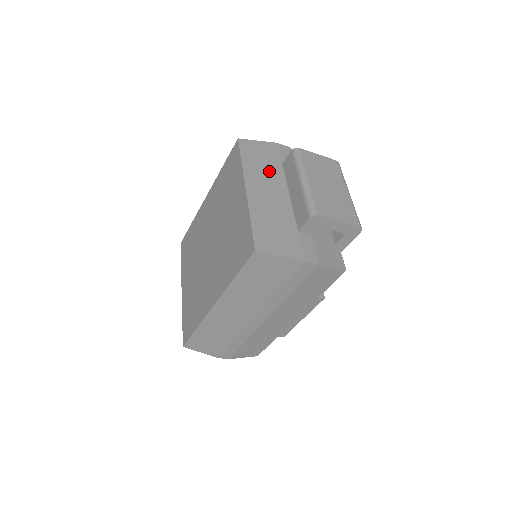
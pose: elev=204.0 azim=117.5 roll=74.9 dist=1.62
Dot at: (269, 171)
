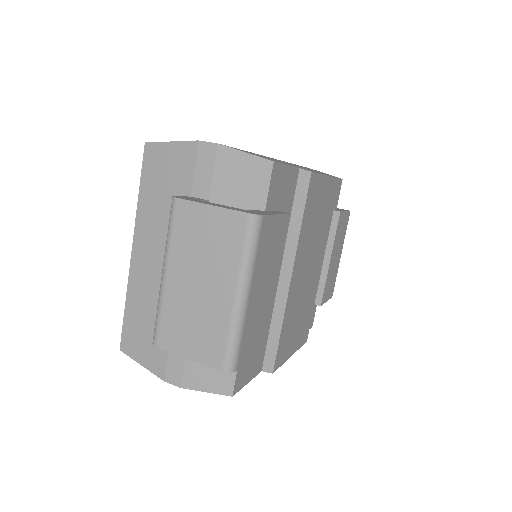
Dot at: (167, 215)
